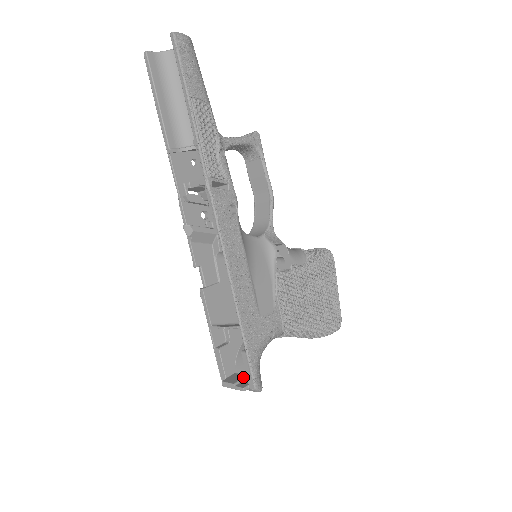
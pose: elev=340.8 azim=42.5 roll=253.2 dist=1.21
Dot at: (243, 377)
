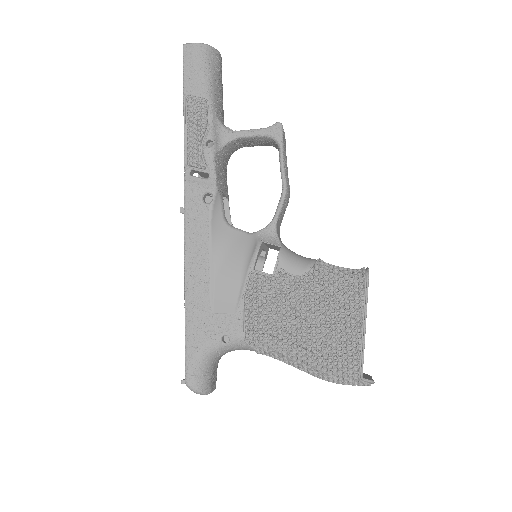
Dot at: occluded
